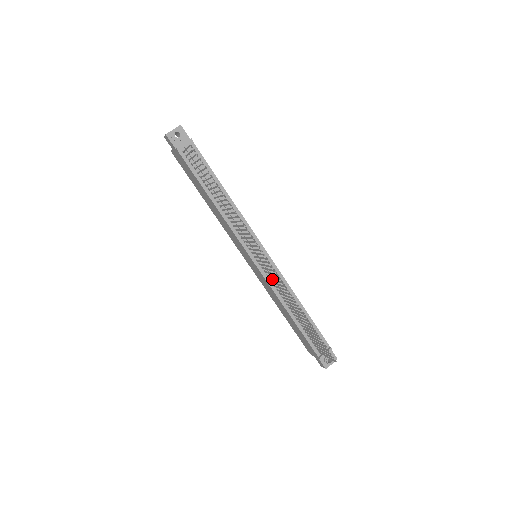
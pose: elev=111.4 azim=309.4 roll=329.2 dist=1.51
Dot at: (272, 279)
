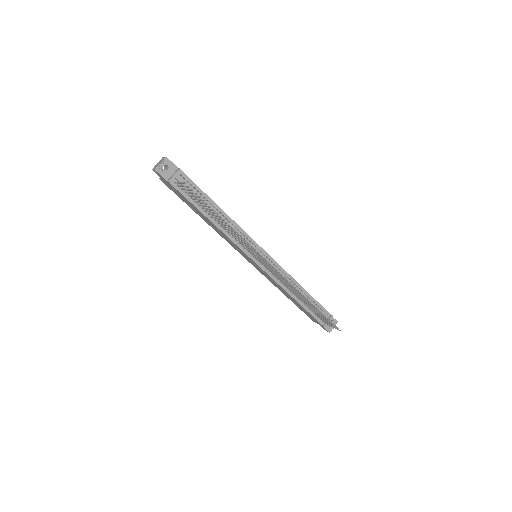
Dot at: (275, 275)
